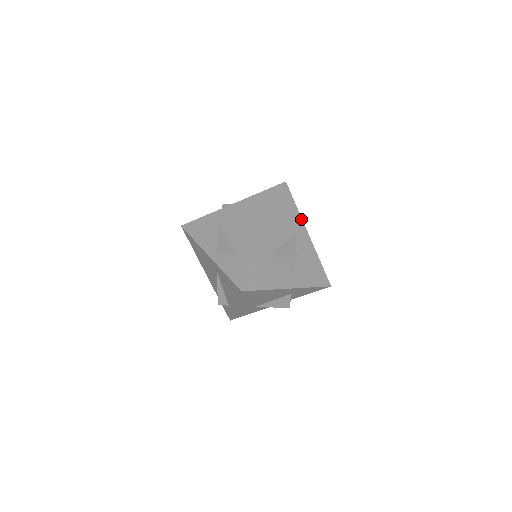
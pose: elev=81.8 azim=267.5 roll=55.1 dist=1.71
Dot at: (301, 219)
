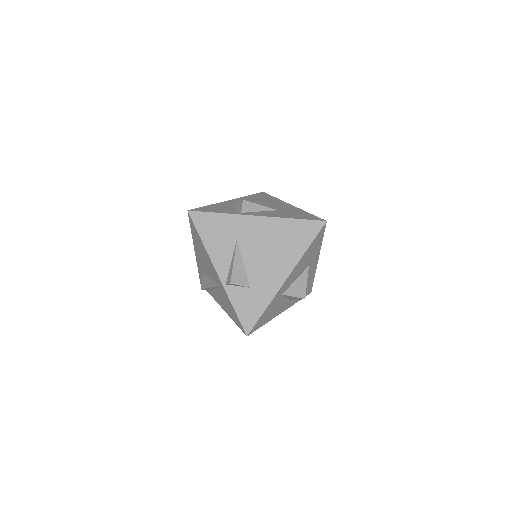
Dot at: occluded
